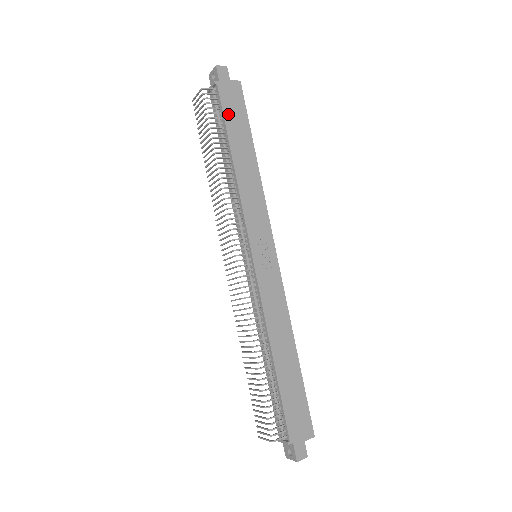
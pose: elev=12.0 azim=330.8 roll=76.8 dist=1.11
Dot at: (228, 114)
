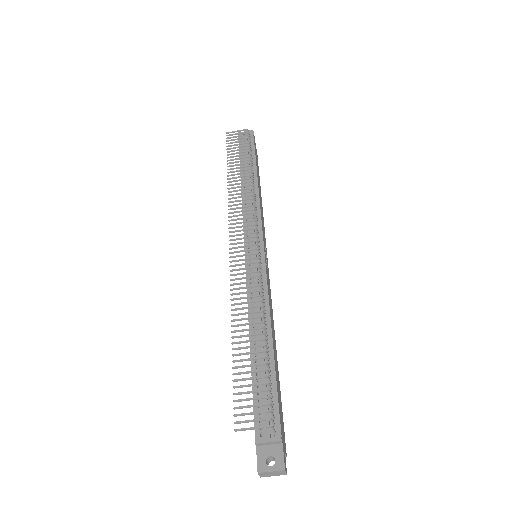
Dot at: (256, 158)
